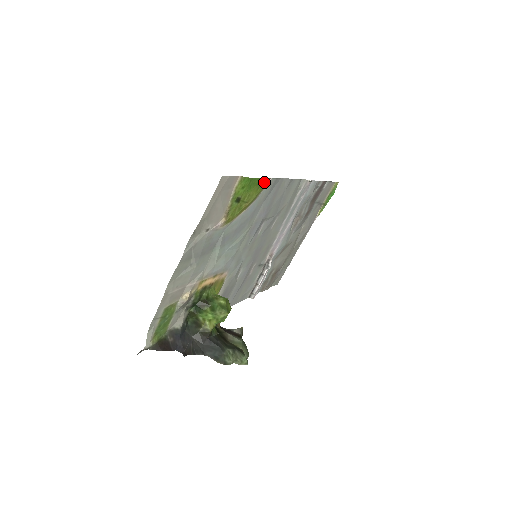
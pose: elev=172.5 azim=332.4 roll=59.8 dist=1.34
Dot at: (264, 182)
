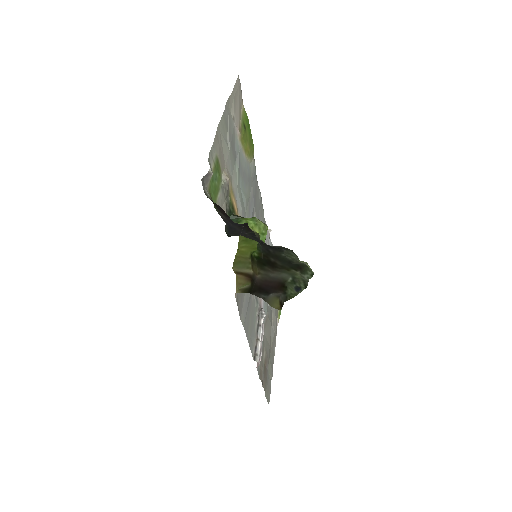
Dot at: (253, 147)
